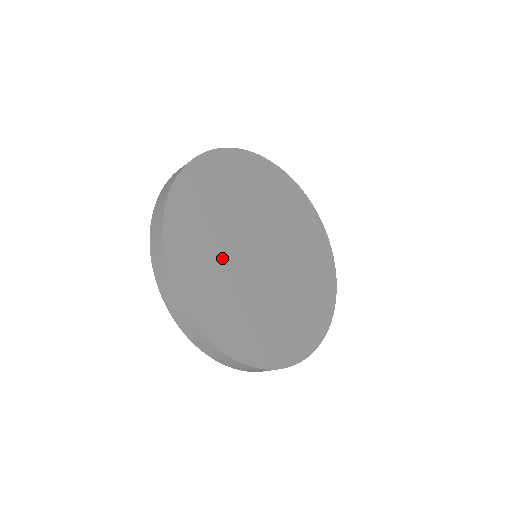
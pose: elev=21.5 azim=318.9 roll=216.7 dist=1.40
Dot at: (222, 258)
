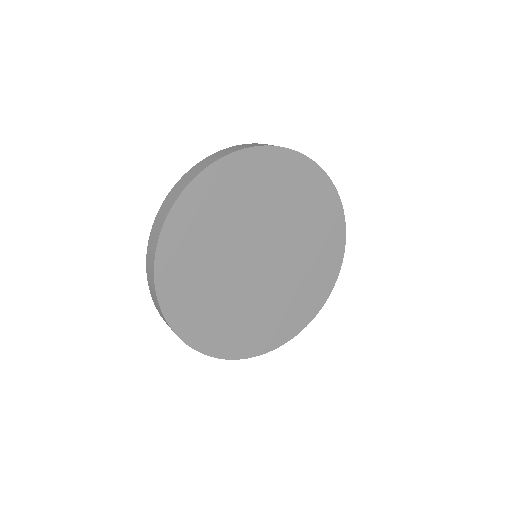
Dot at: (214, 263)
